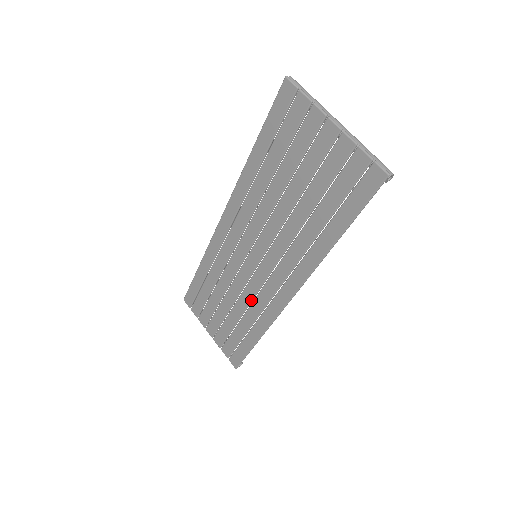
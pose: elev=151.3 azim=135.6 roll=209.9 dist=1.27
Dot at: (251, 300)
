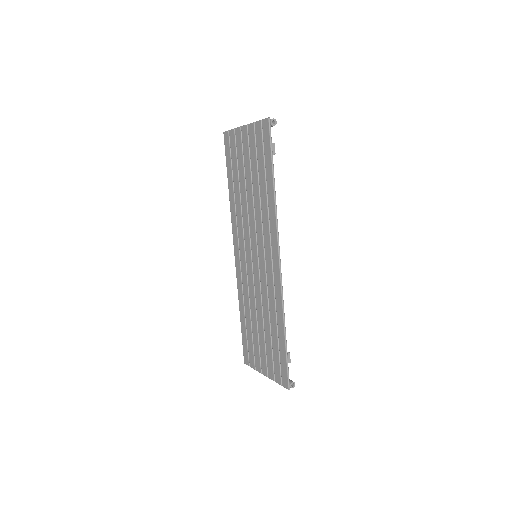
Dot at: (267, 297)
